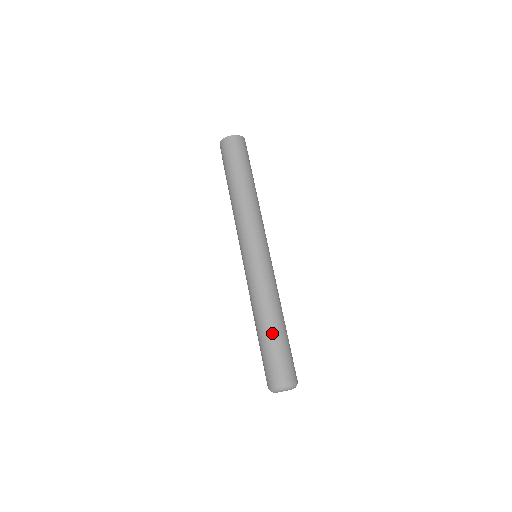
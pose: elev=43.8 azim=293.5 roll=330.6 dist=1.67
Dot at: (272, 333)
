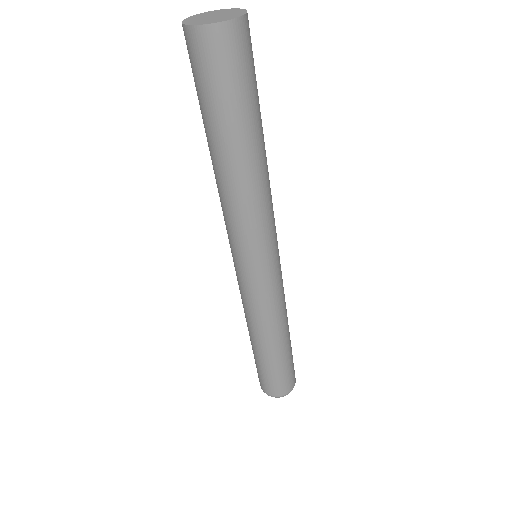
Dot at: (275, 357)
